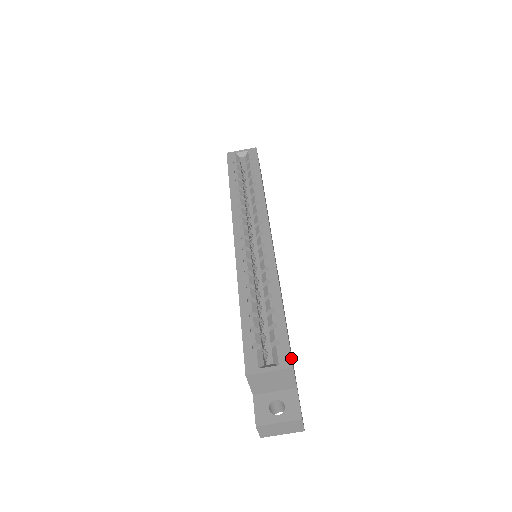
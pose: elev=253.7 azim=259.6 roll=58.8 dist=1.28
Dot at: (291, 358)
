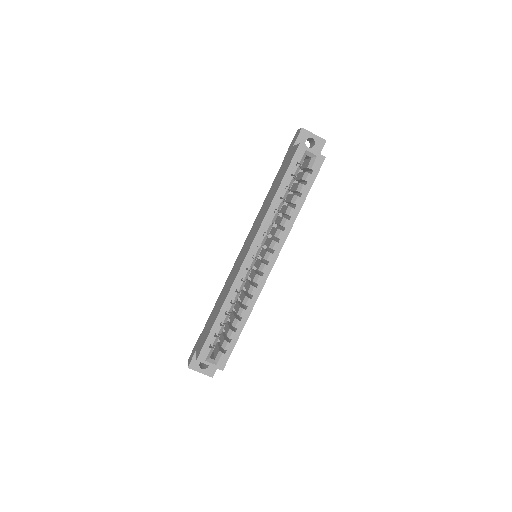
Dot at: (225, 365)
